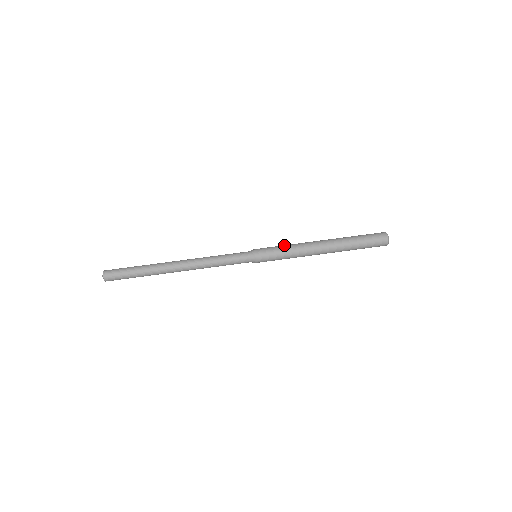
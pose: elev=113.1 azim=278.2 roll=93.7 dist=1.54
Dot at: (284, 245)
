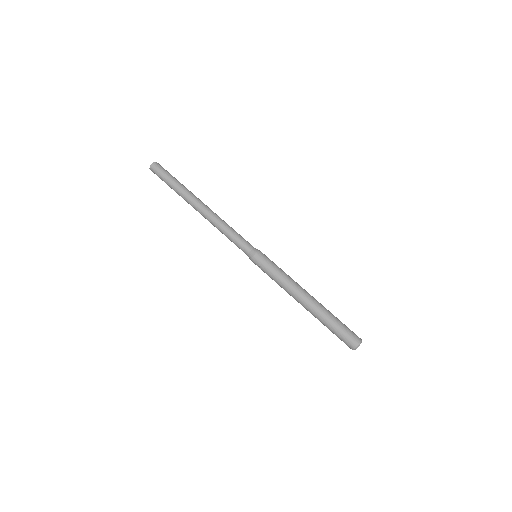
Dot at: occluded
